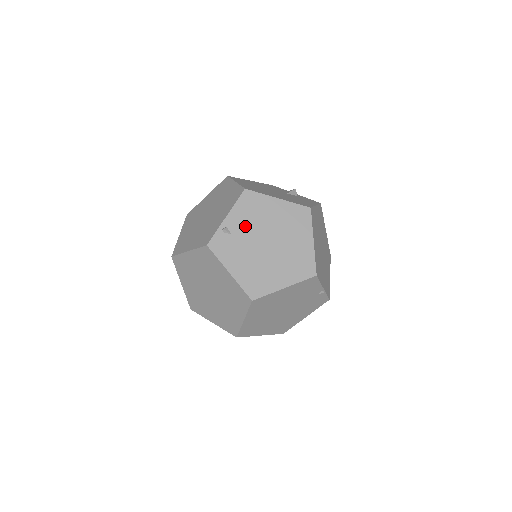
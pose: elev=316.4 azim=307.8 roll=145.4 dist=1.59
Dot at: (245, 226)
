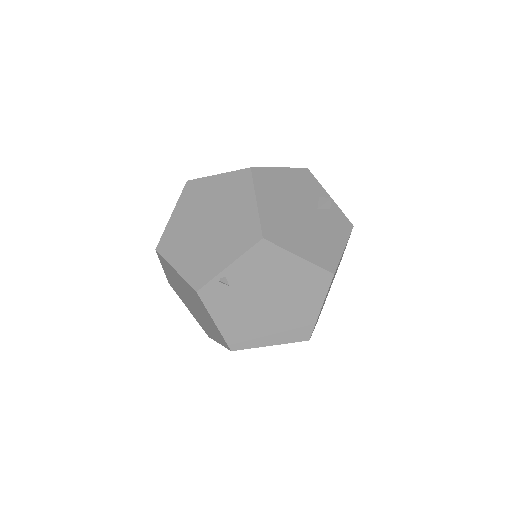
Dot at: (248, 280)
